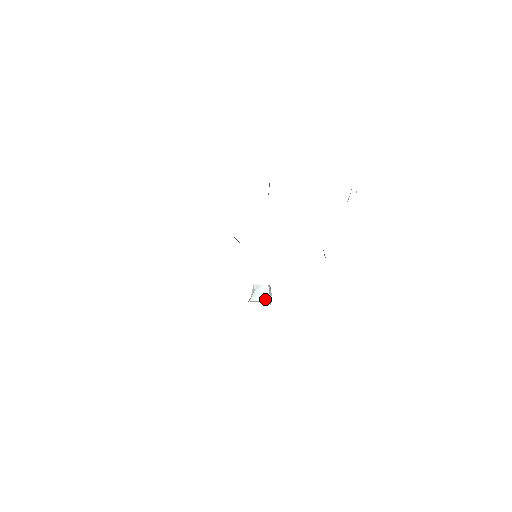
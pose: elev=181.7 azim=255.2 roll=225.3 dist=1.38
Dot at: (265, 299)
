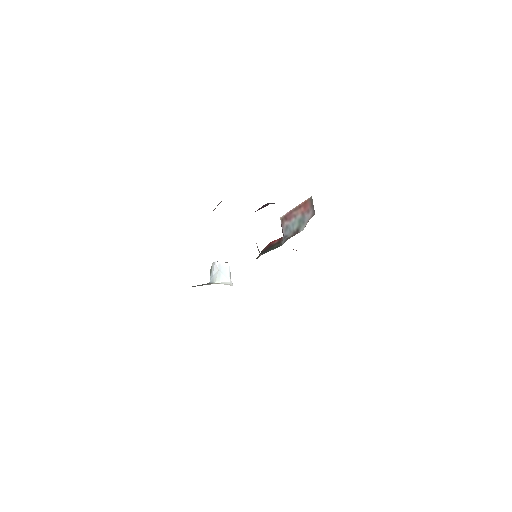
Dot at: (229, 281)
